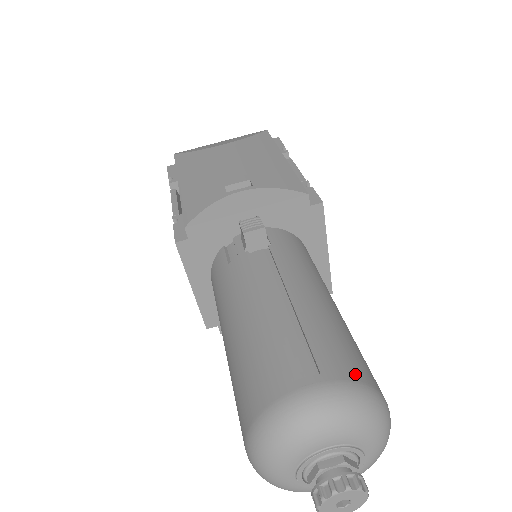
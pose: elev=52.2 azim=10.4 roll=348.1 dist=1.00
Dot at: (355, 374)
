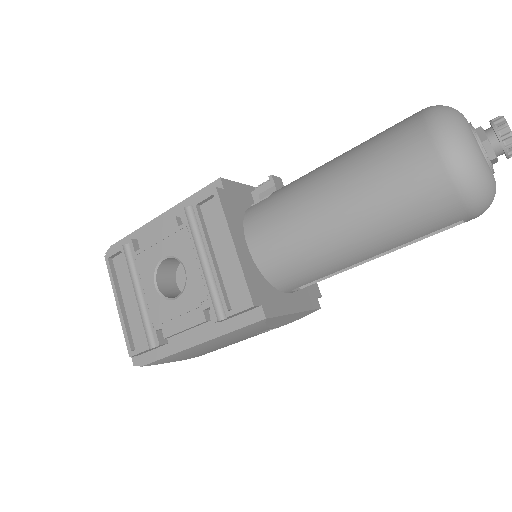
Dot at: occluded
